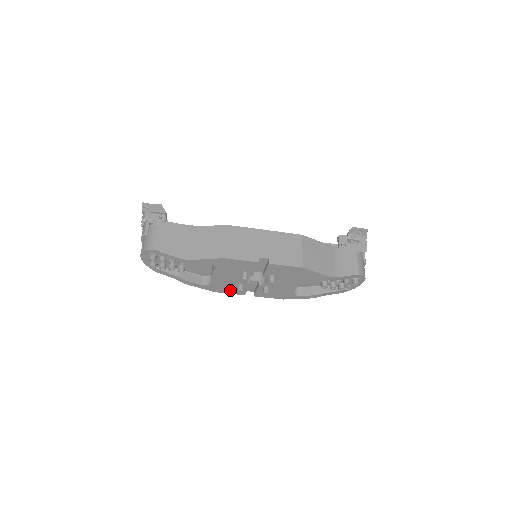
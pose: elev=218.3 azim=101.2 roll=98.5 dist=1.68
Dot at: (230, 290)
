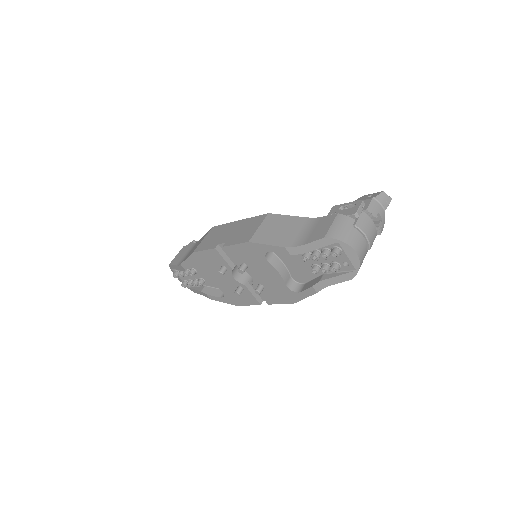
Dot at: (244, 300)
